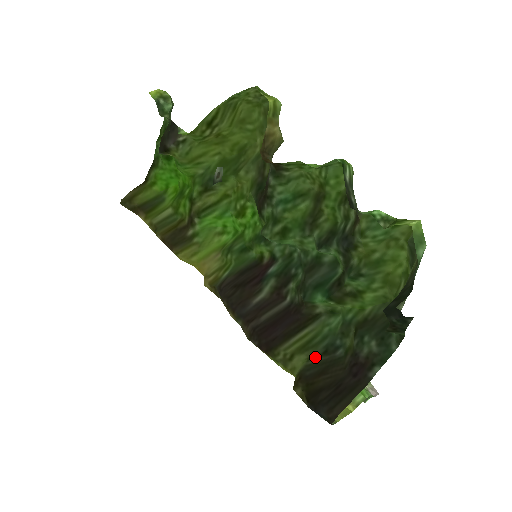
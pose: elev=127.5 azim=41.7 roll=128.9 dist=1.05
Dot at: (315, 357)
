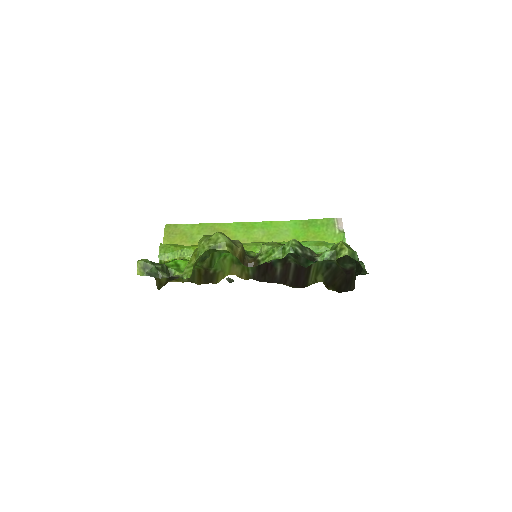
Dot at: (325, 272)
